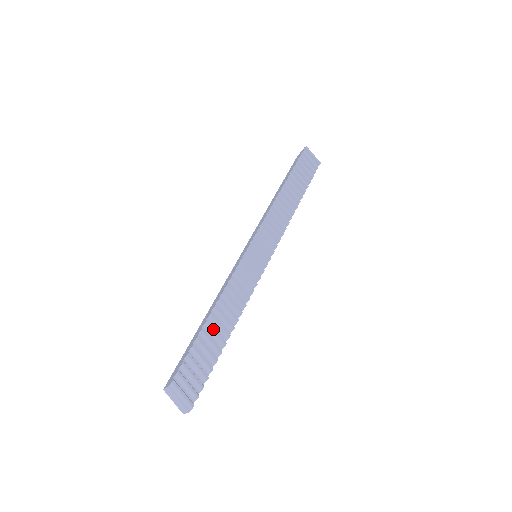
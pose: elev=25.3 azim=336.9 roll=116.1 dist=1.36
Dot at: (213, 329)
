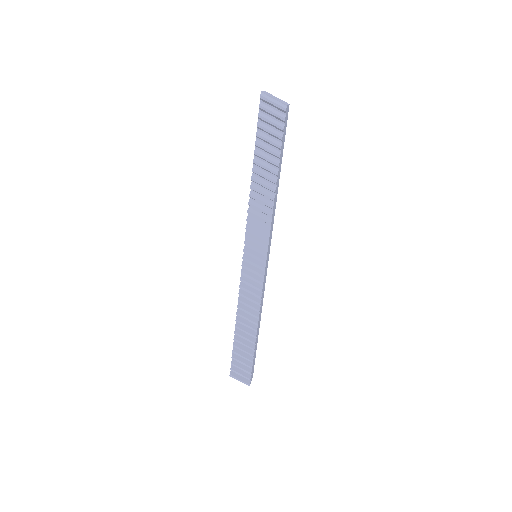
Dot at: (241, 337)
